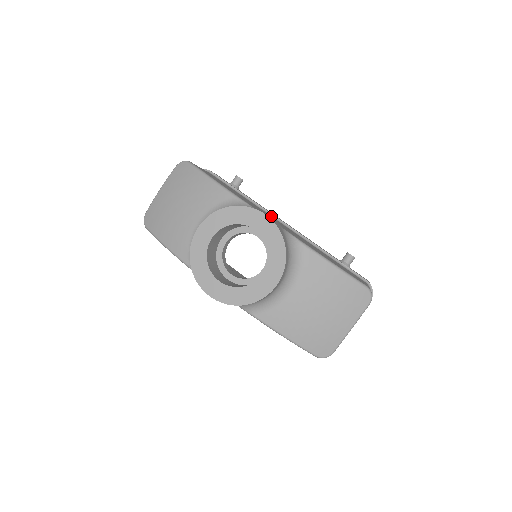
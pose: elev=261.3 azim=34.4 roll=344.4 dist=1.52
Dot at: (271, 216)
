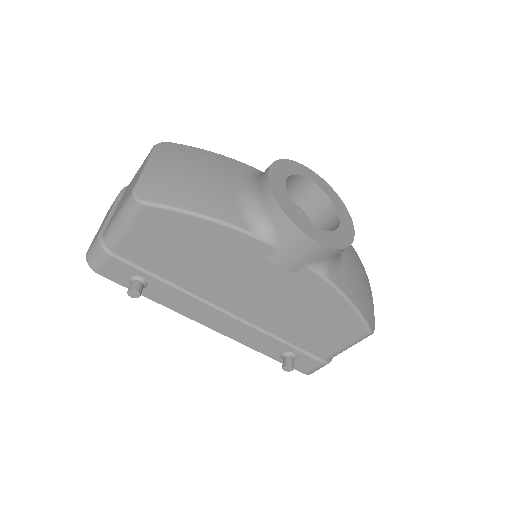
Dot at: occluded
